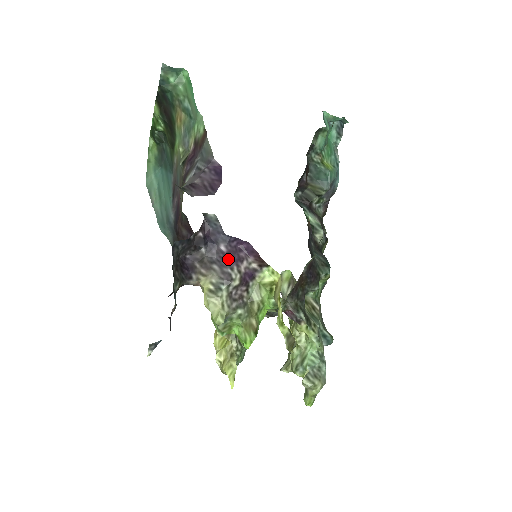
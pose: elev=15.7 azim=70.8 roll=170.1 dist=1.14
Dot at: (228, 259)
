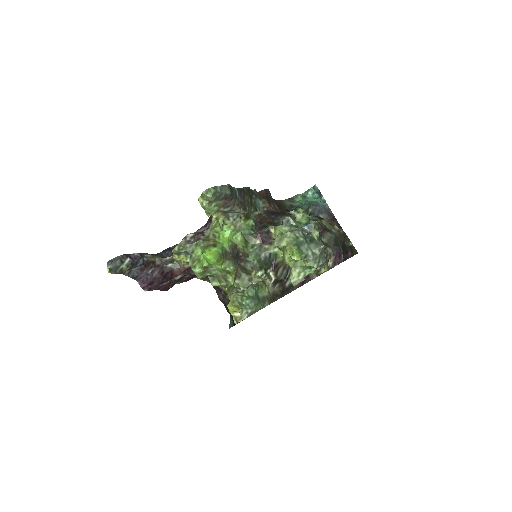
Dot at: occluded
